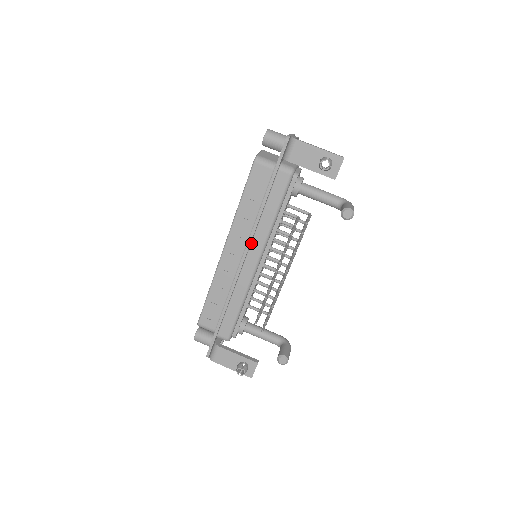
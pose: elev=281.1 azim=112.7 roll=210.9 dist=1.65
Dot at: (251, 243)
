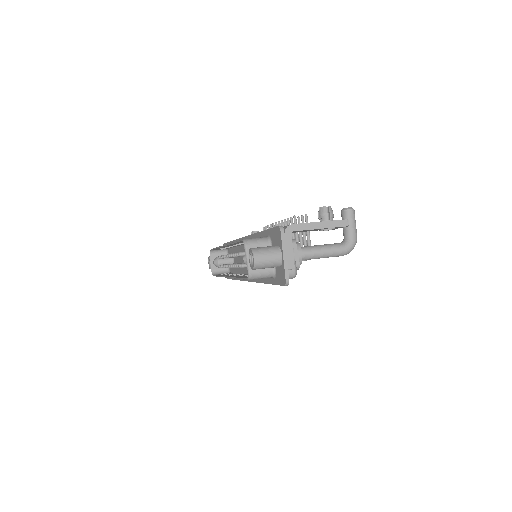
Dot at: occluded
